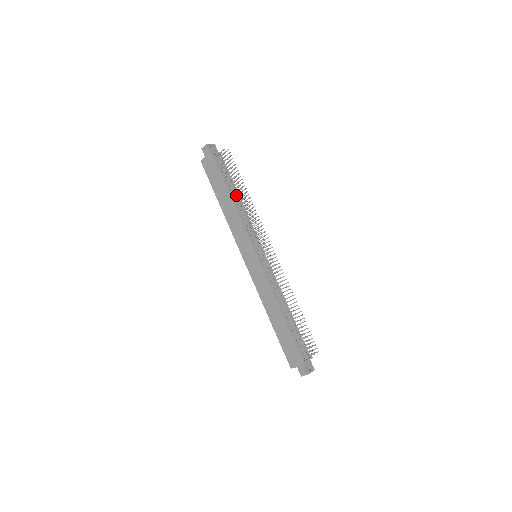
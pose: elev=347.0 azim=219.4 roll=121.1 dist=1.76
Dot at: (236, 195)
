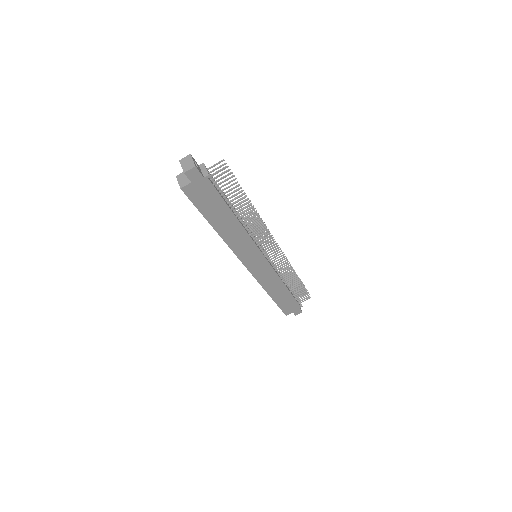
Dot at: occluded
